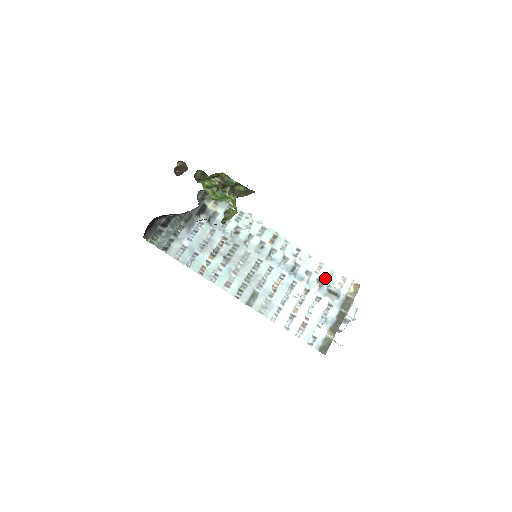
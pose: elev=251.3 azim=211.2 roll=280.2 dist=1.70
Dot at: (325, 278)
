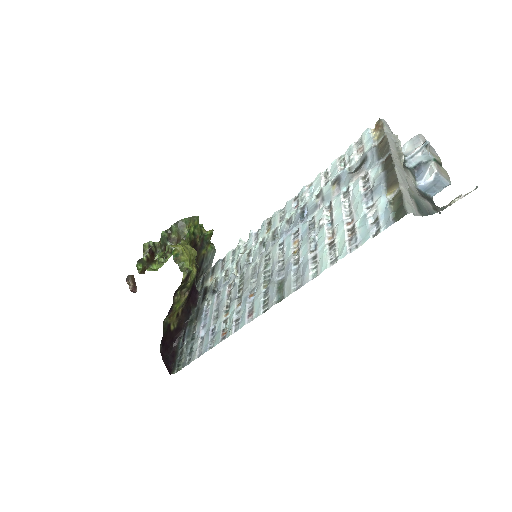
Dot at: (338, 172)
